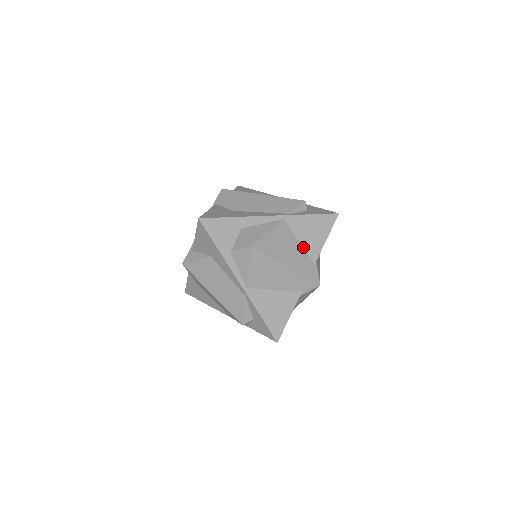
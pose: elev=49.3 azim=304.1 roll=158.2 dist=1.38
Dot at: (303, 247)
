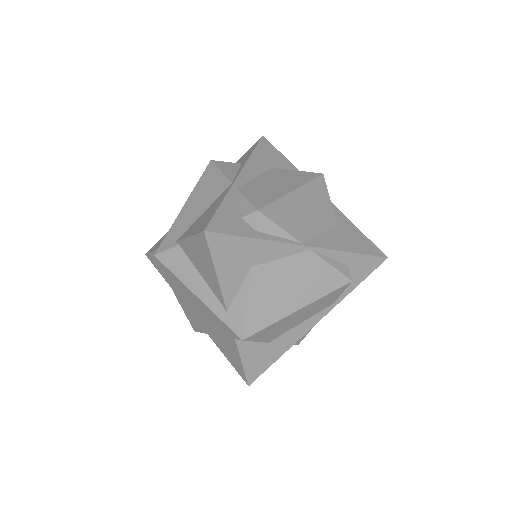
Dot at: occluded
